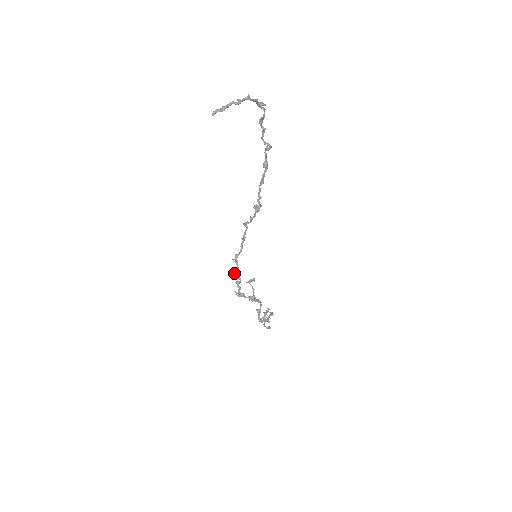
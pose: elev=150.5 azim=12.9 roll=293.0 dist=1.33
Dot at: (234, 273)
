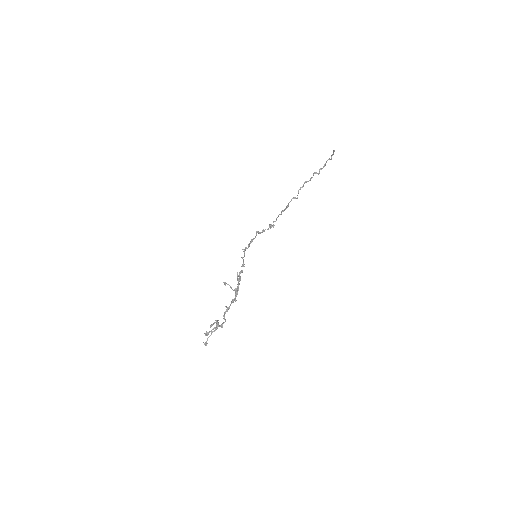
Dot at: occluded
